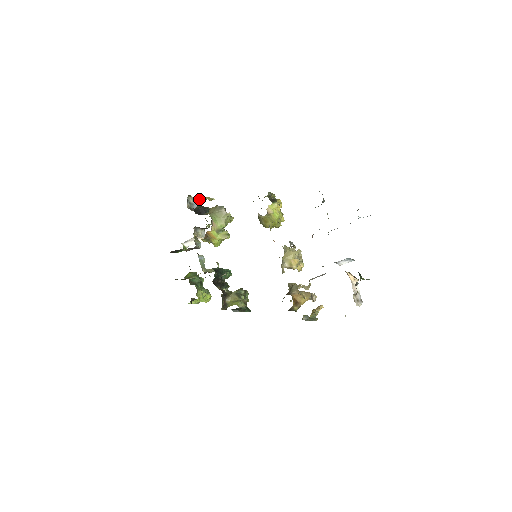
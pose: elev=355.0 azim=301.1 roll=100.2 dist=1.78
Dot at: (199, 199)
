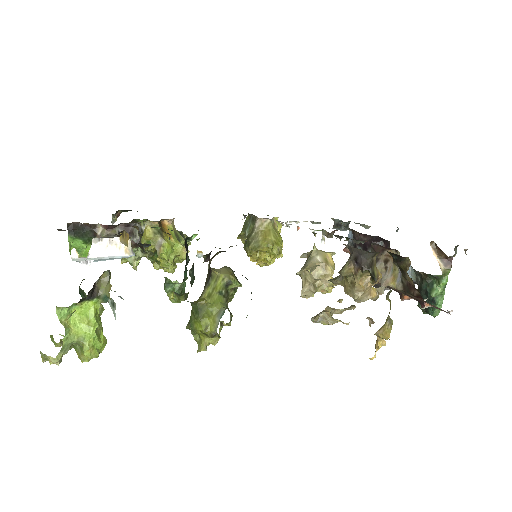
Dot at: occluded
